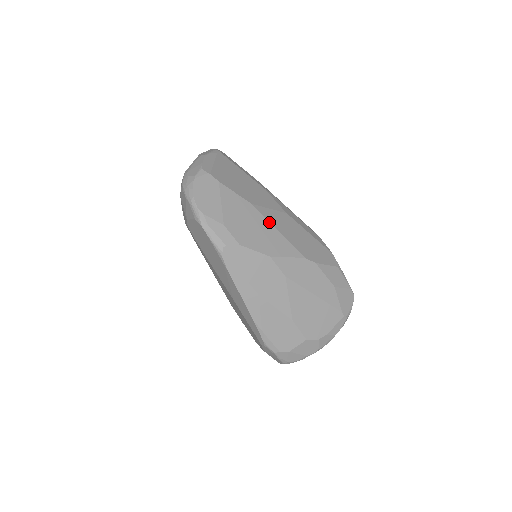
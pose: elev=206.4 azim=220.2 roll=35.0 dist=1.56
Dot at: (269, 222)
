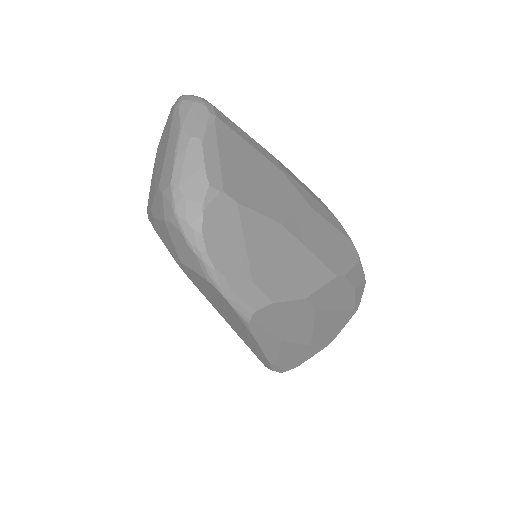
Dot at: (300, 243)
